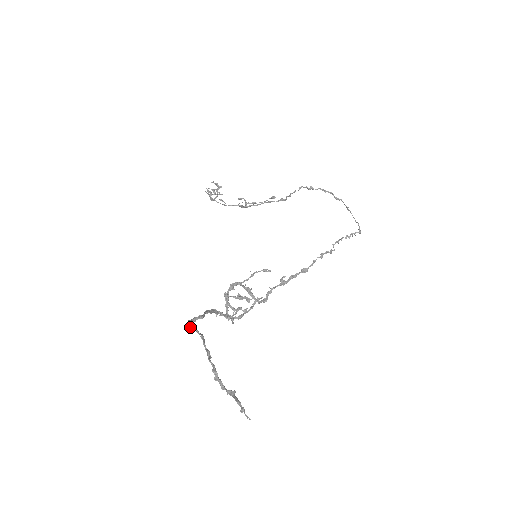
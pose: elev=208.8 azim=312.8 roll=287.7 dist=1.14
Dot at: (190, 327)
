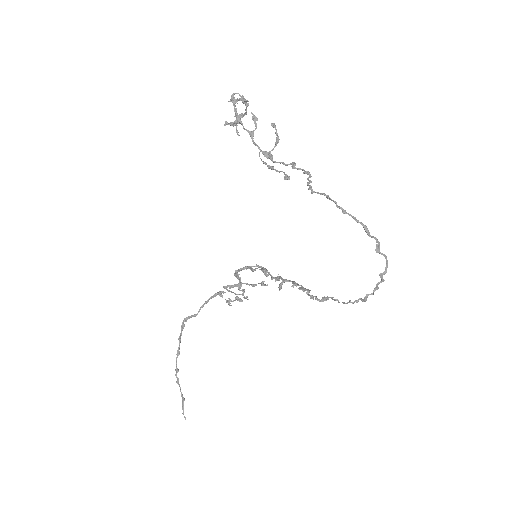
Dot at: (181, 329)
